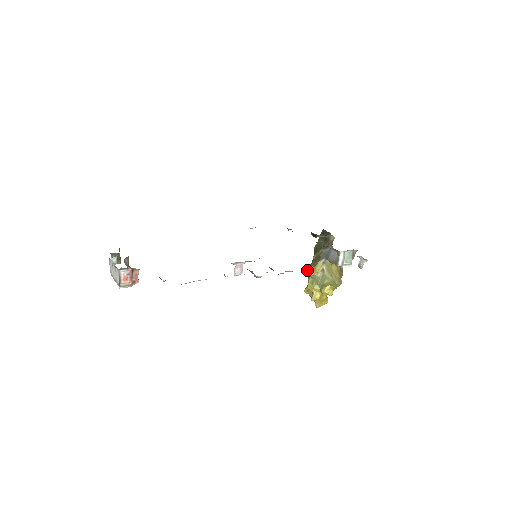
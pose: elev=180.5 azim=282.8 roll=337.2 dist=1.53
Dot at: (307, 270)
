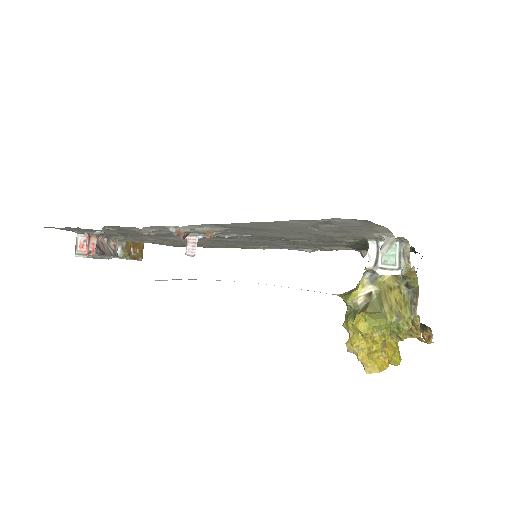
Dot at: (343, 293)
